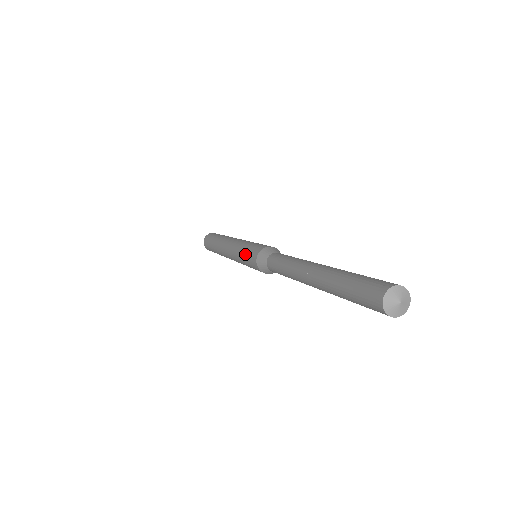
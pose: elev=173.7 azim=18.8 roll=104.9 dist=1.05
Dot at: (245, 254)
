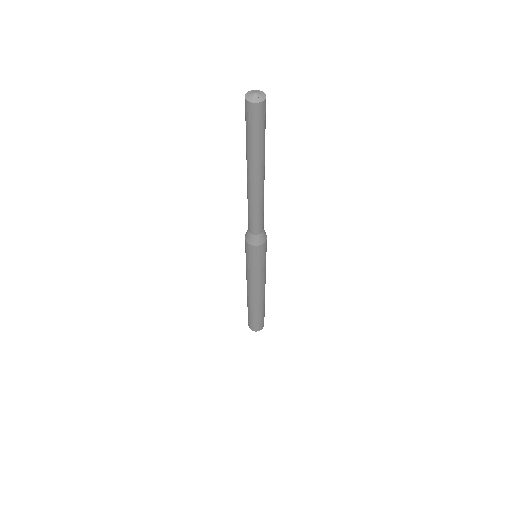
Dot at: occluded
